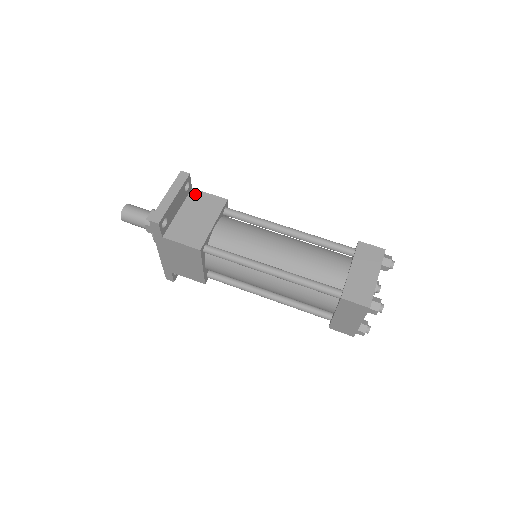
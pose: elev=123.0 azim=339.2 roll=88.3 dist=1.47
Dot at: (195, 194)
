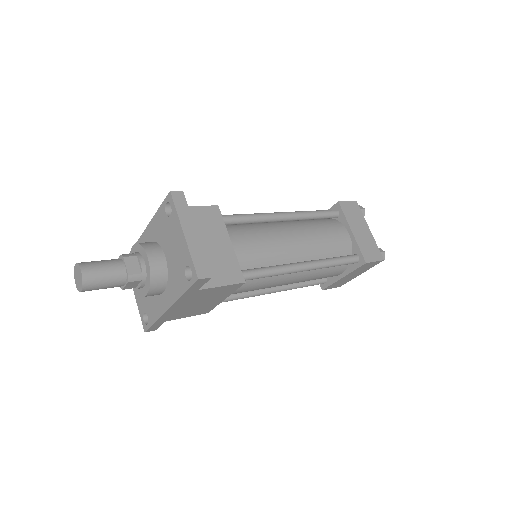
Dot at: occluded
